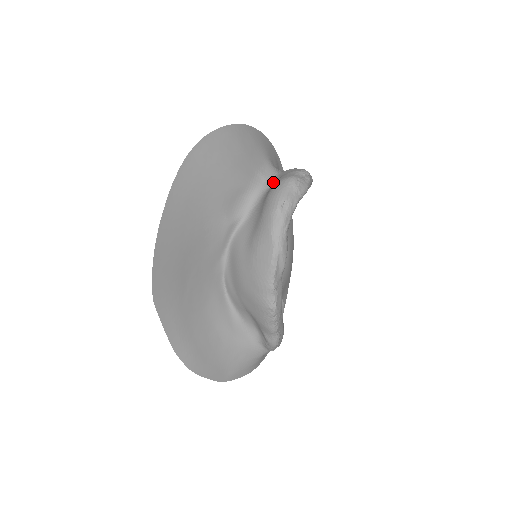
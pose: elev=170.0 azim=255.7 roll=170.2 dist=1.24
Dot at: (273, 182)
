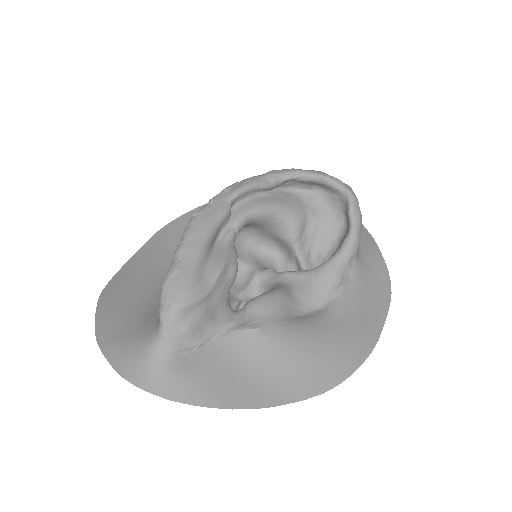
Dot at: occluded
